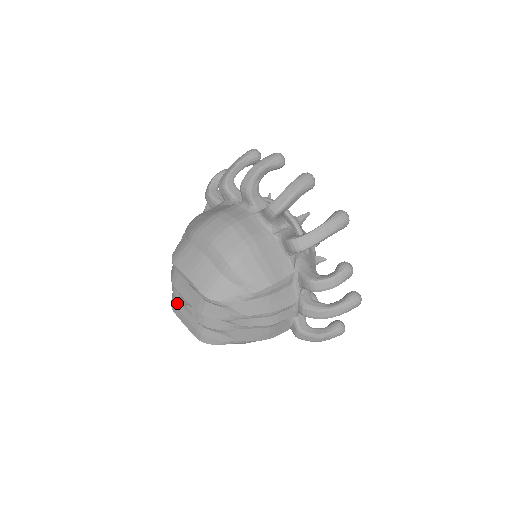
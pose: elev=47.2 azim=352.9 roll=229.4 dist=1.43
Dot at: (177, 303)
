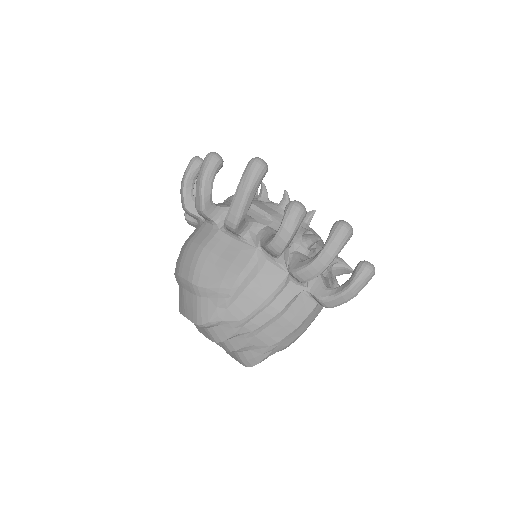
Dot at: occluded
